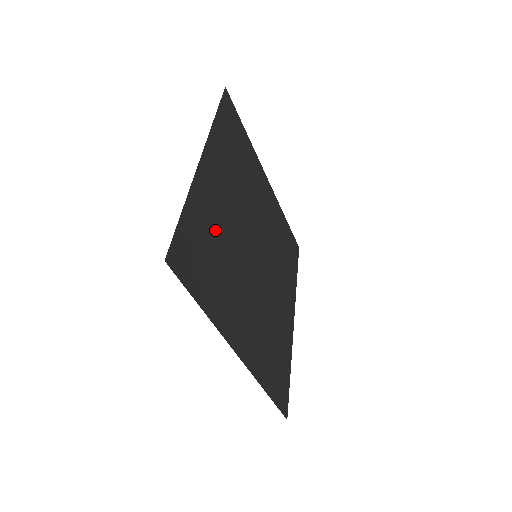
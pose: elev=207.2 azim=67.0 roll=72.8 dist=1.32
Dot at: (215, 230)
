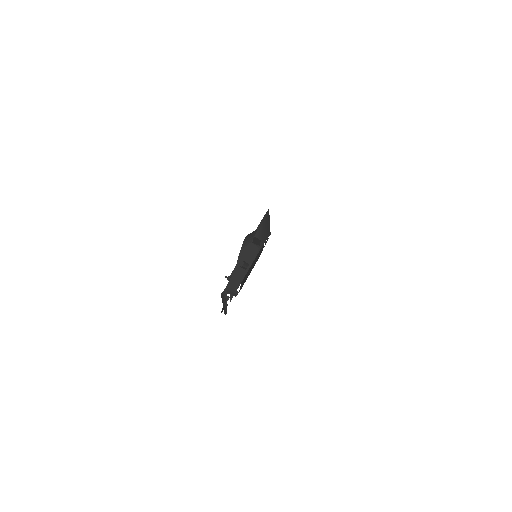
Dot at: occluded
